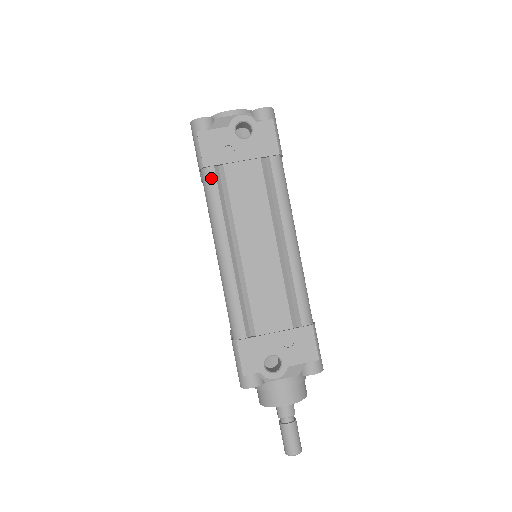
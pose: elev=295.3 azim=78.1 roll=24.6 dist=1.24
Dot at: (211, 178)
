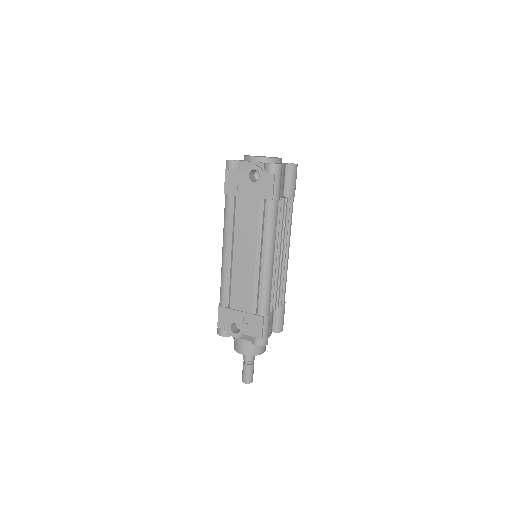
Dot at: (227, 202)
